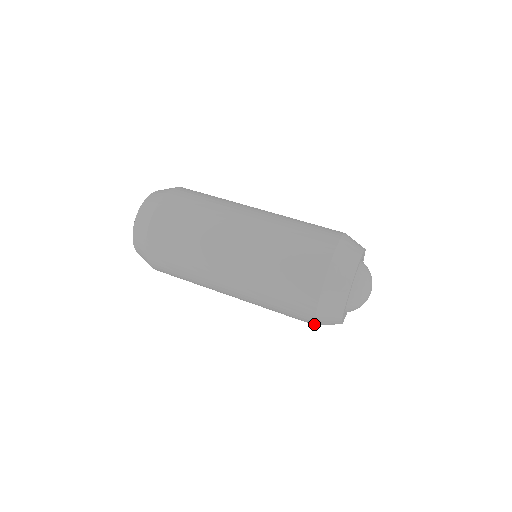
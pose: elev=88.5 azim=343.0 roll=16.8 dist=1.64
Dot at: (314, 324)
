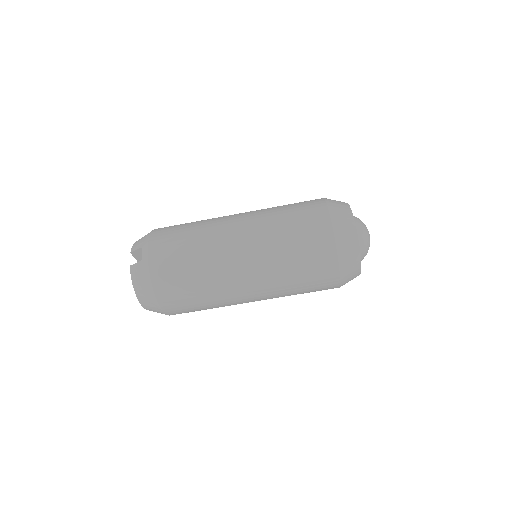
Dot at: occluded
